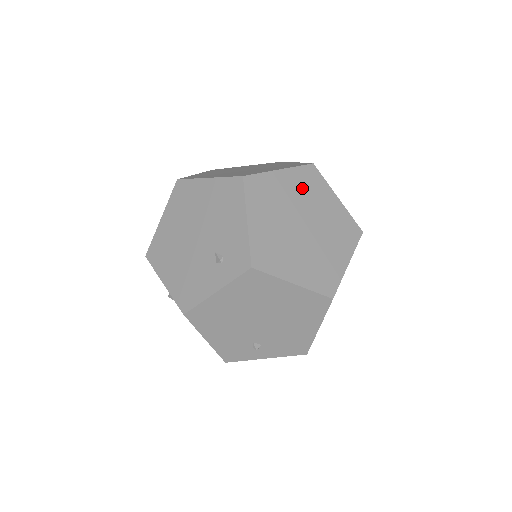
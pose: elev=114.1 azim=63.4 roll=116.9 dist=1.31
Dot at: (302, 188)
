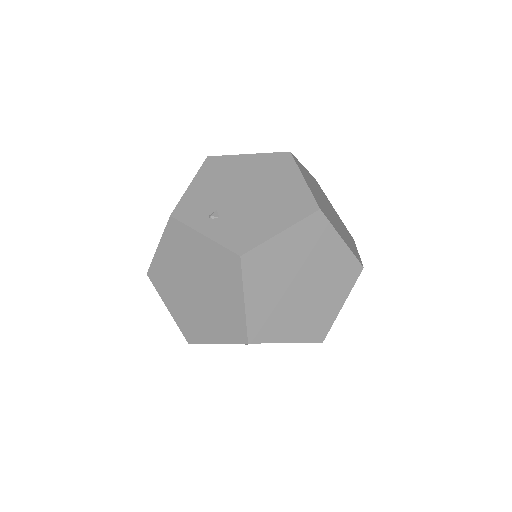
Dot at: (340, 221)
